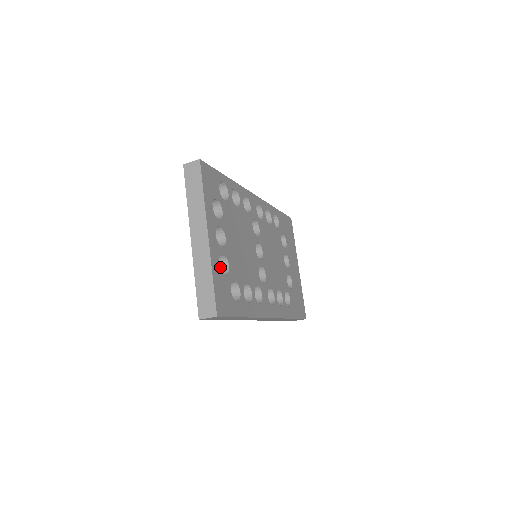
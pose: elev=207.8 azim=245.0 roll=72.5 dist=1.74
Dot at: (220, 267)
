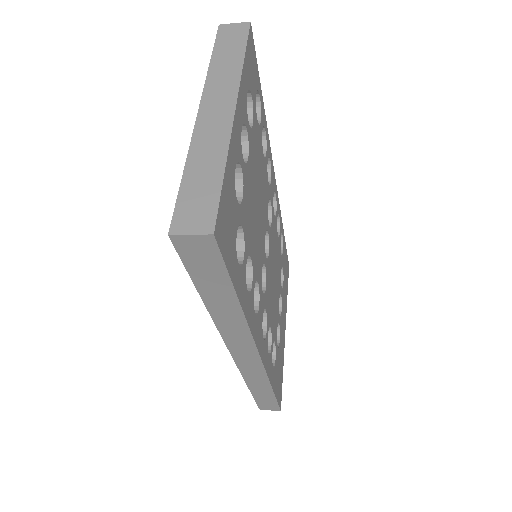
Dot at: occluded
